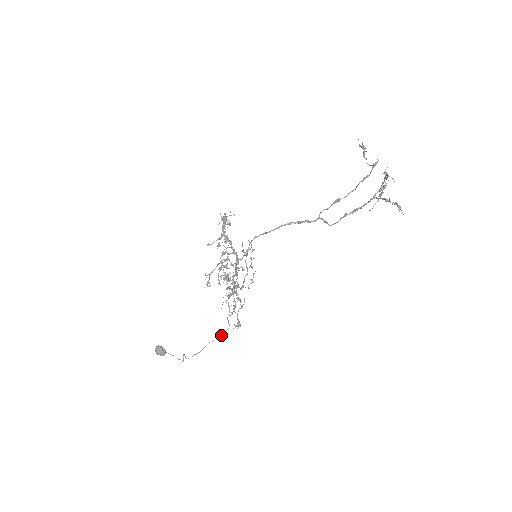
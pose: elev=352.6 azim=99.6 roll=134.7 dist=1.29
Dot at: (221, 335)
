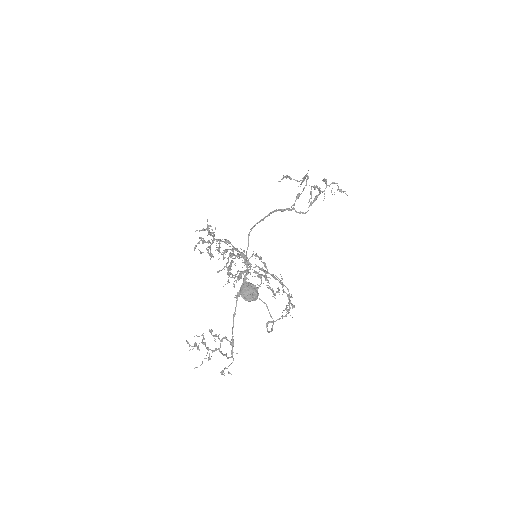
Dot at: (289, 301)
